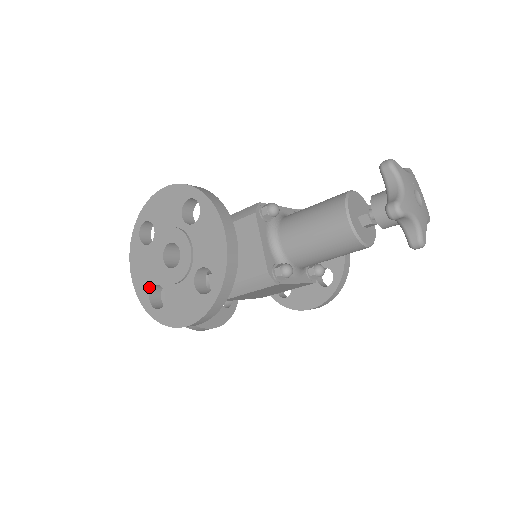
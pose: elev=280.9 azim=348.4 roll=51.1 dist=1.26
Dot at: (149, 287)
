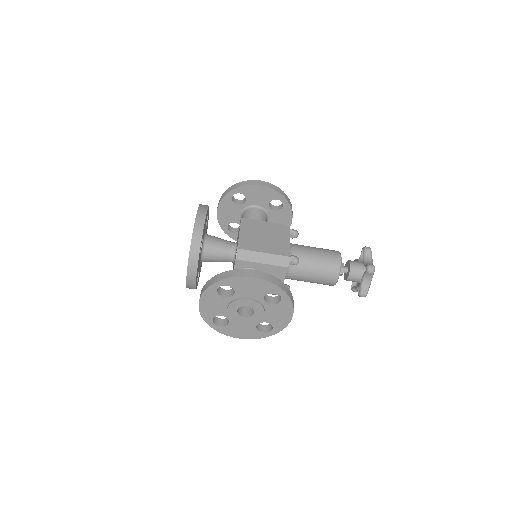
Dot at: (215, 315)
